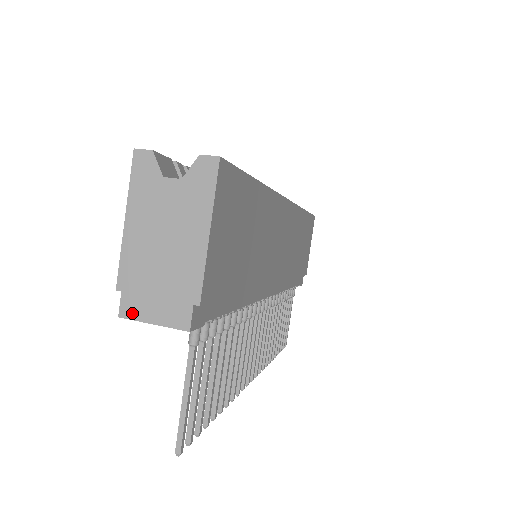
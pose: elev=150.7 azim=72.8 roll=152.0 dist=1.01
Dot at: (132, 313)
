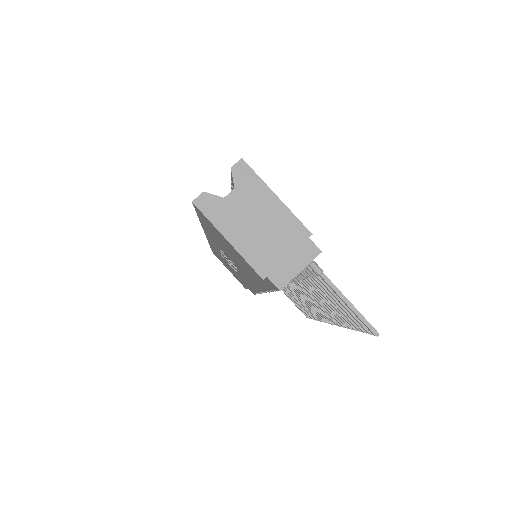
Dot at: (285, 280)
